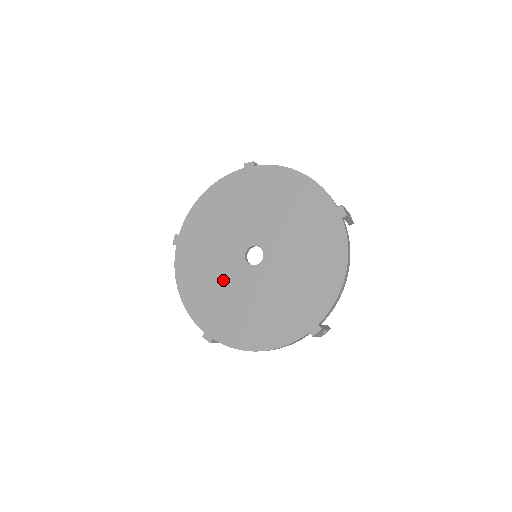
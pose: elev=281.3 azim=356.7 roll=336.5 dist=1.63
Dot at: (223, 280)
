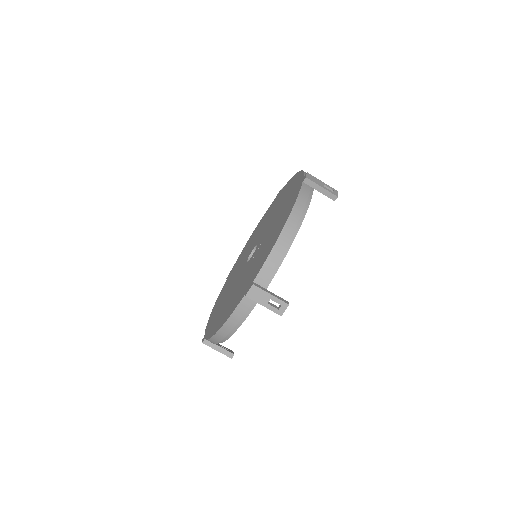
Dot at: (231, 286)
